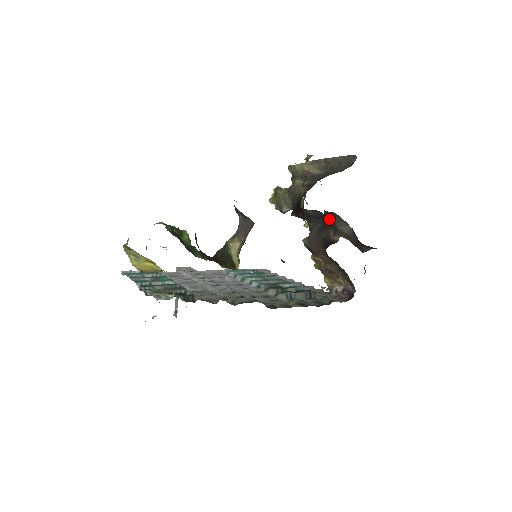
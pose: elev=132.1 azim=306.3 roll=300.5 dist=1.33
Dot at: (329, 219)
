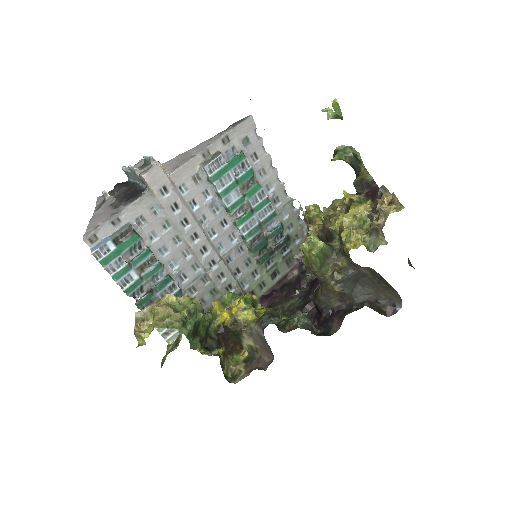
Dot at: (359, 161)
